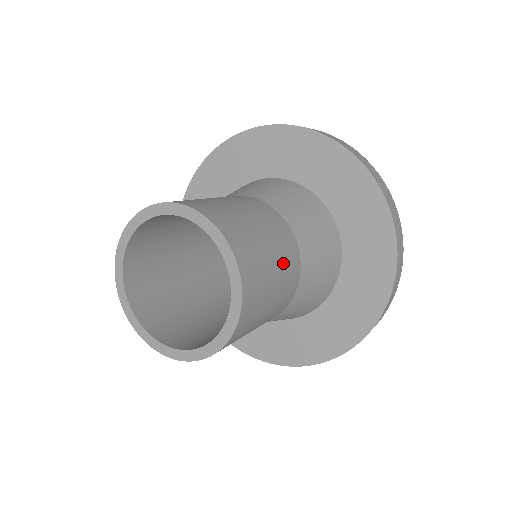
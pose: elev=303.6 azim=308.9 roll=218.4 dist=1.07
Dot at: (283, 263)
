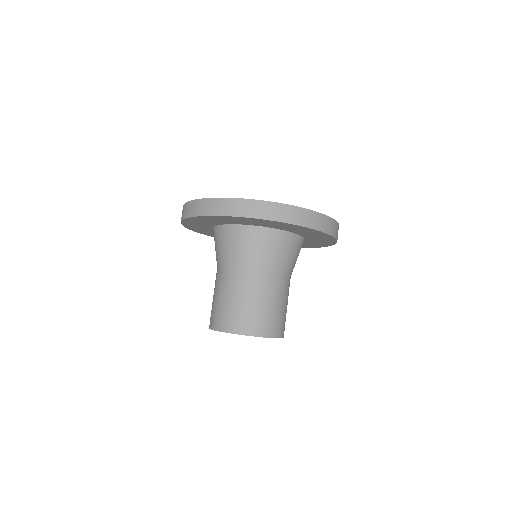
Dot at: (281, 296)
